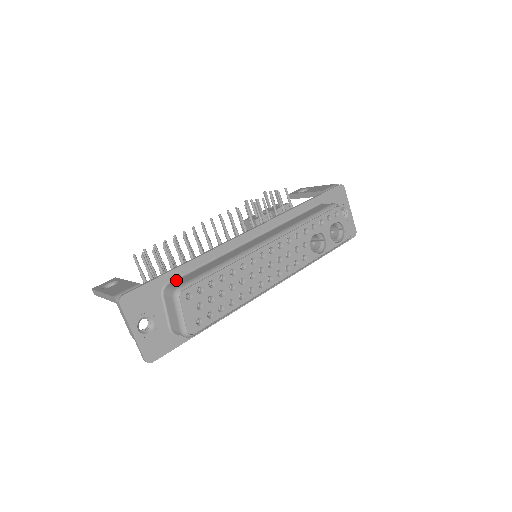
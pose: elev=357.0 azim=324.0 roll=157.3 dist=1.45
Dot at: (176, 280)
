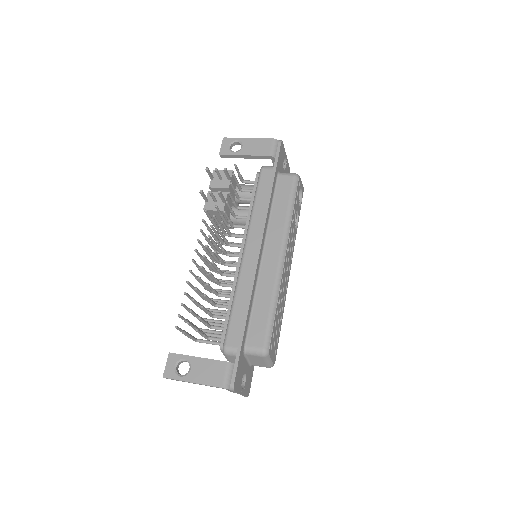
Dot at: (247, 338)
